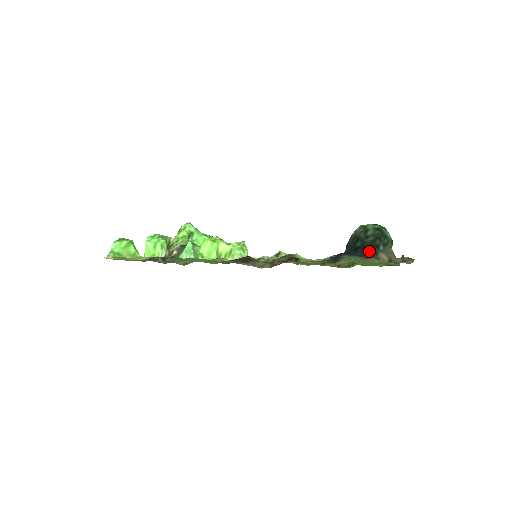
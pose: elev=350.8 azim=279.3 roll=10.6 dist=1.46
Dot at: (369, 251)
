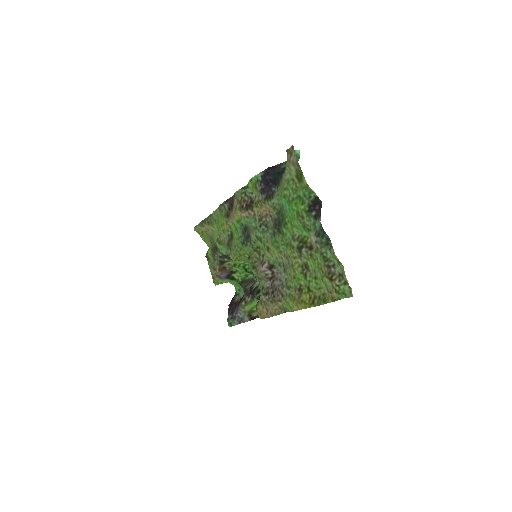
Dot at: occluded
